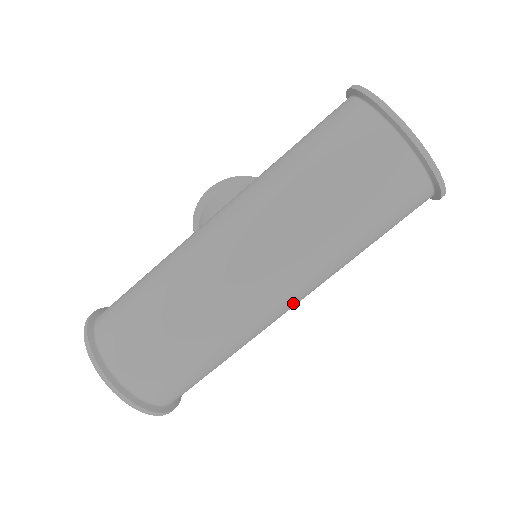
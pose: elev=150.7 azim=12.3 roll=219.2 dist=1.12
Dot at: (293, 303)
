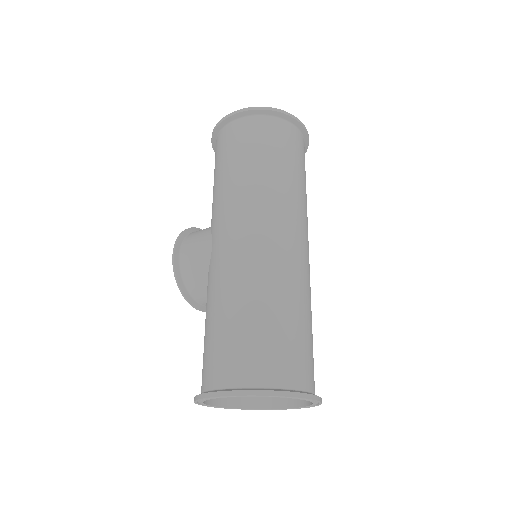
Dot at: occluded
